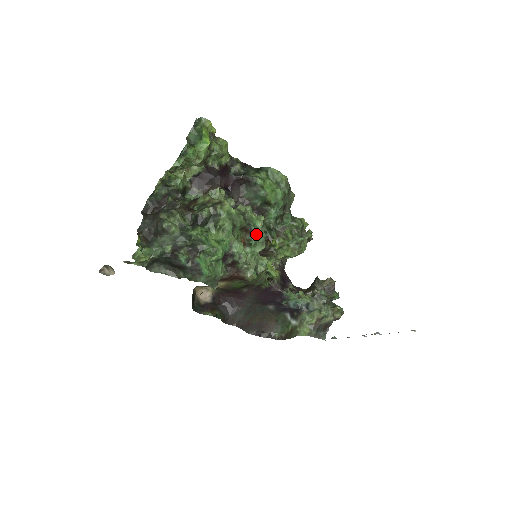
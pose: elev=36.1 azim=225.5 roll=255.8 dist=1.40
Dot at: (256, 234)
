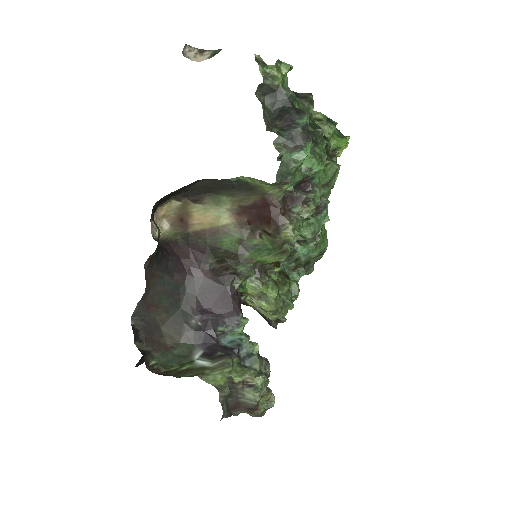
Dot at: (320, 219)
